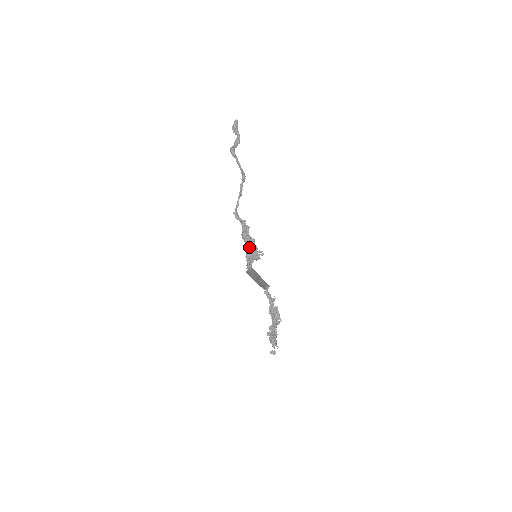
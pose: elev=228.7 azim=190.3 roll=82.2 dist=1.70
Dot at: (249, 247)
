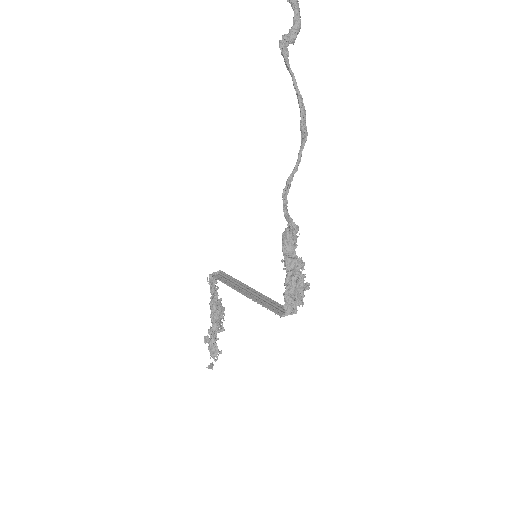
Dot at: (297, 277)
